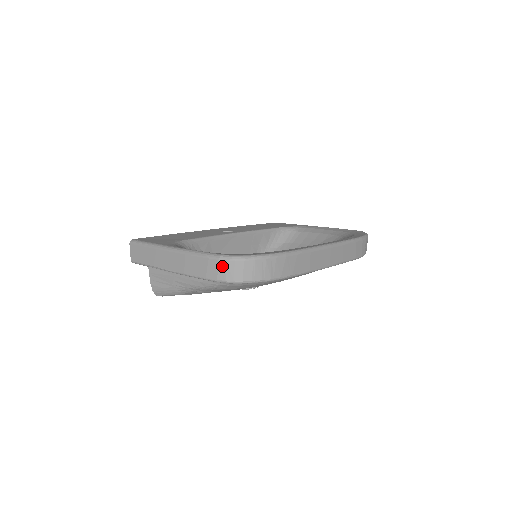
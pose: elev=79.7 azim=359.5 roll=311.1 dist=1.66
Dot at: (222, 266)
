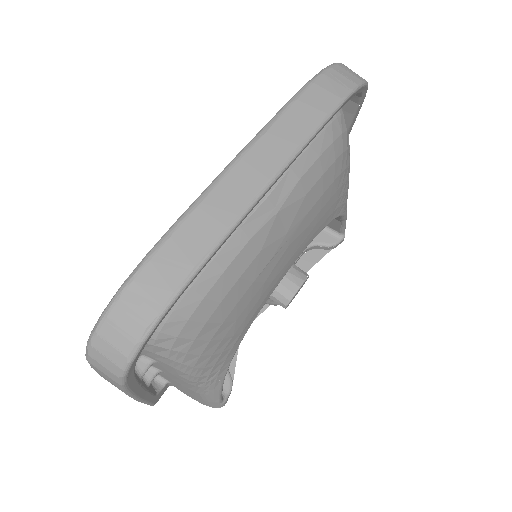
Dot at: (96, 365)
